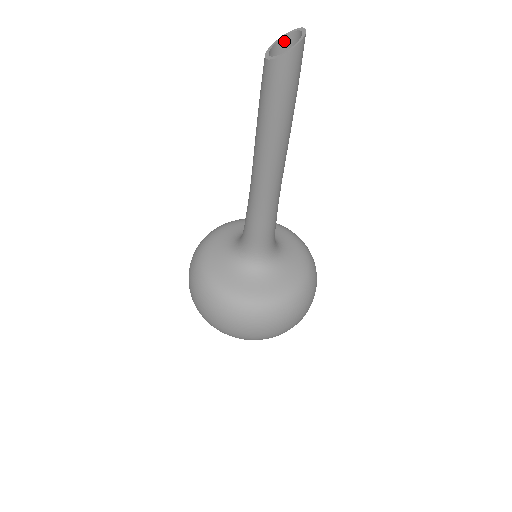
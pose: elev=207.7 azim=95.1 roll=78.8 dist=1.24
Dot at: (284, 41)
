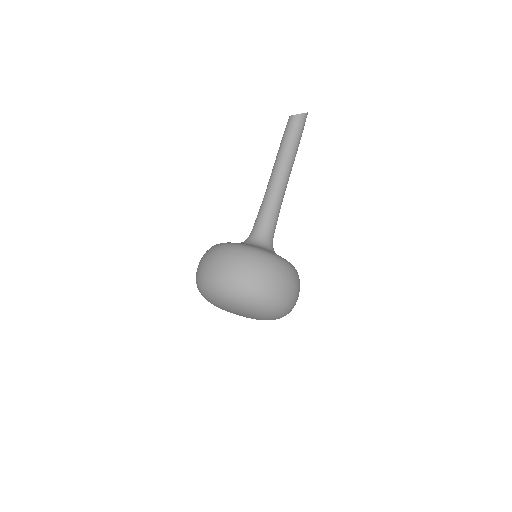
Dot at: occluded
